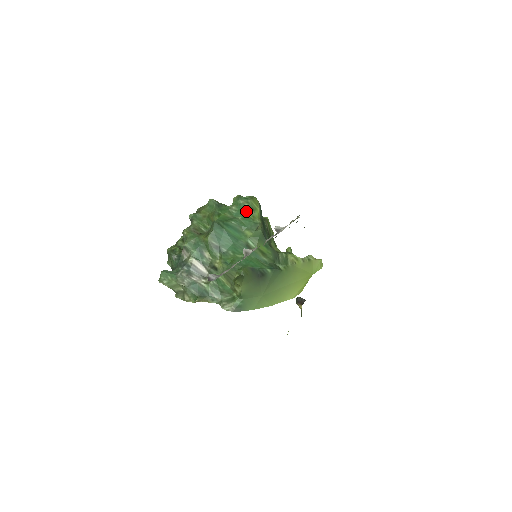
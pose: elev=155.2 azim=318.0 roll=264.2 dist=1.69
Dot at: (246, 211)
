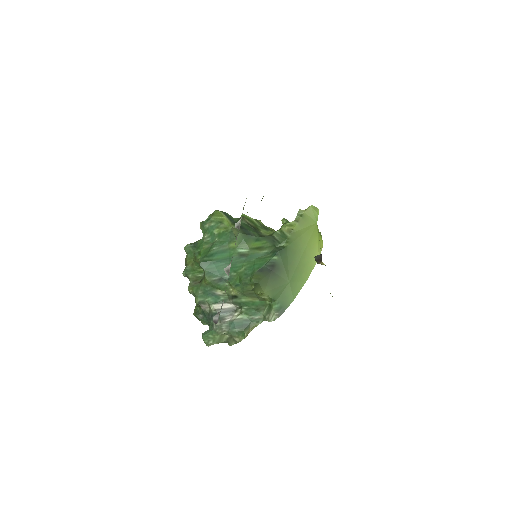
Dot at: (216, 230)
